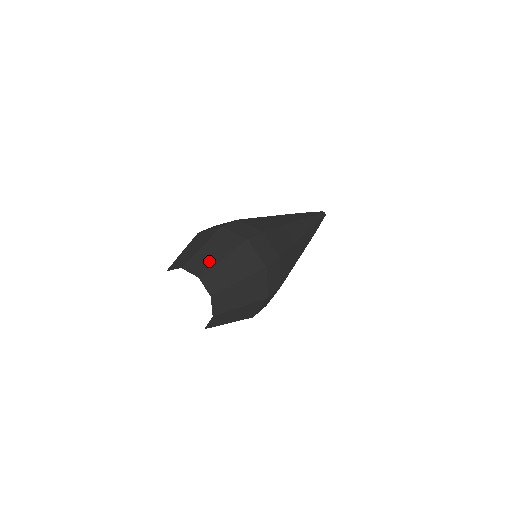
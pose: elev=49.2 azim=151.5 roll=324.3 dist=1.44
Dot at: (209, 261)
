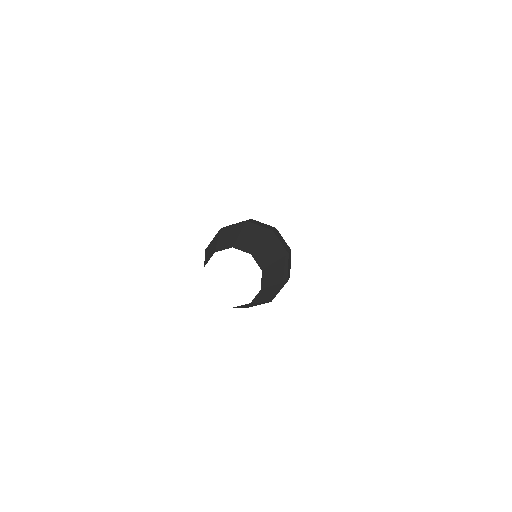
Dot at: (267, 259)
